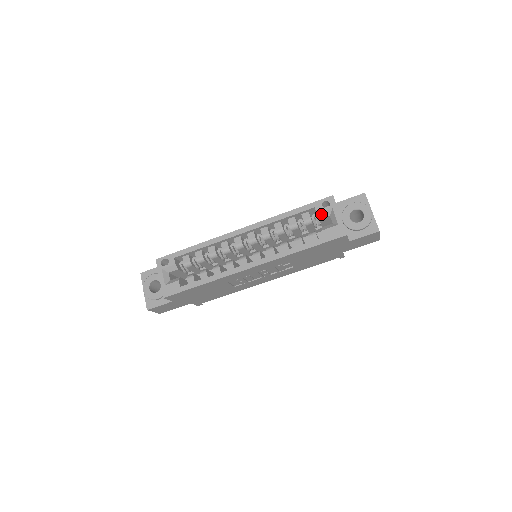
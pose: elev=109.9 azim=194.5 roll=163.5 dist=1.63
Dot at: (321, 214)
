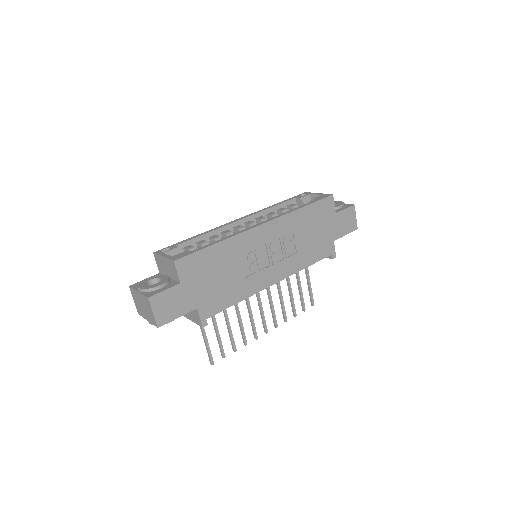
Dot at: (303, 198)
